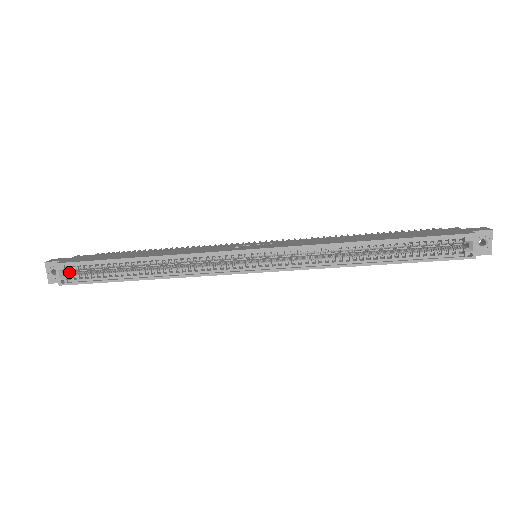
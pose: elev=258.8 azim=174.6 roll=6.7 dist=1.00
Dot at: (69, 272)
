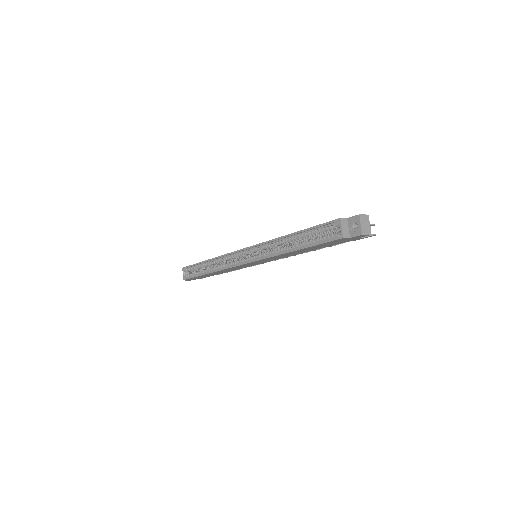
Dot at: occluded
